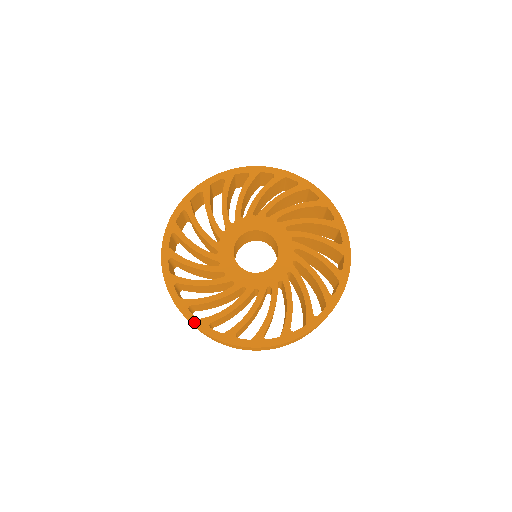
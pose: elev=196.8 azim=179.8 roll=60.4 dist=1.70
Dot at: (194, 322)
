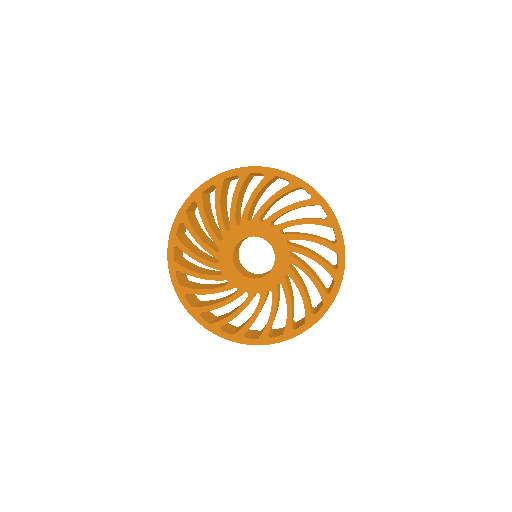
Dot at: (188, 308)
